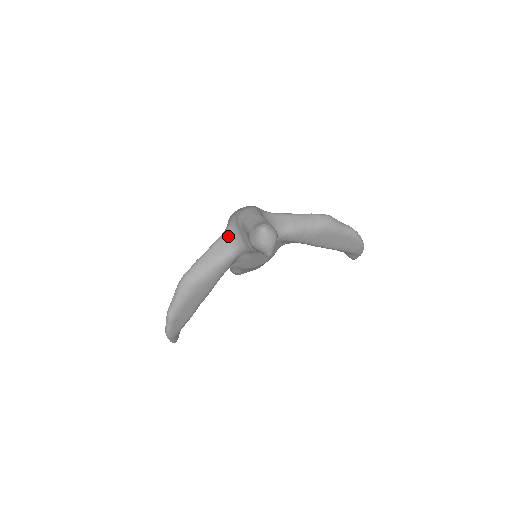
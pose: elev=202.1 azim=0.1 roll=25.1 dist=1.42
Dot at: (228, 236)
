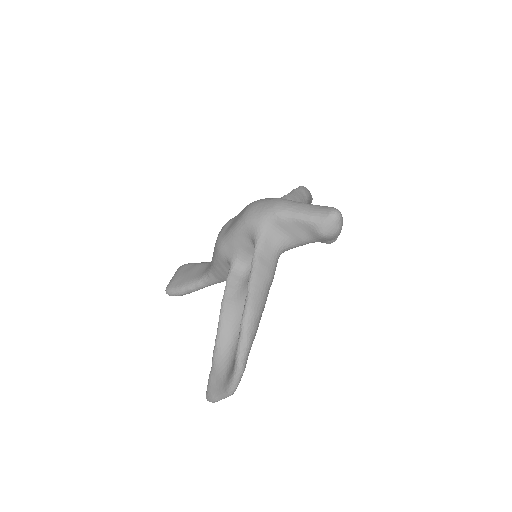
Dot at: (267, 241)
